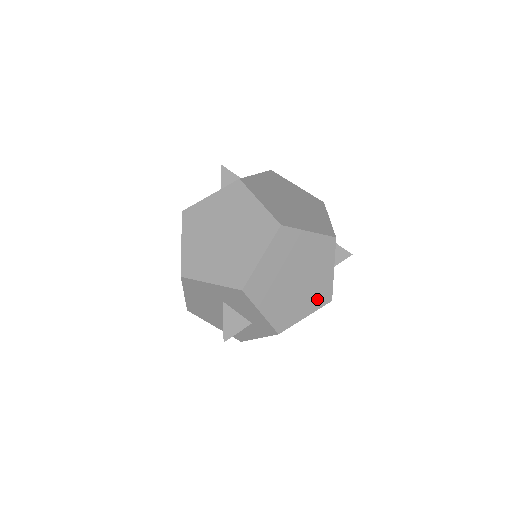
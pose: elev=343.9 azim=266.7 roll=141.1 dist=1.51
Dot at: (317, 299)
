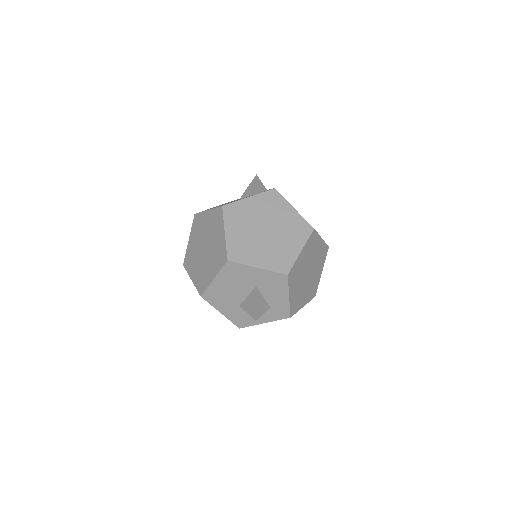
Dot at: (311, 293)
